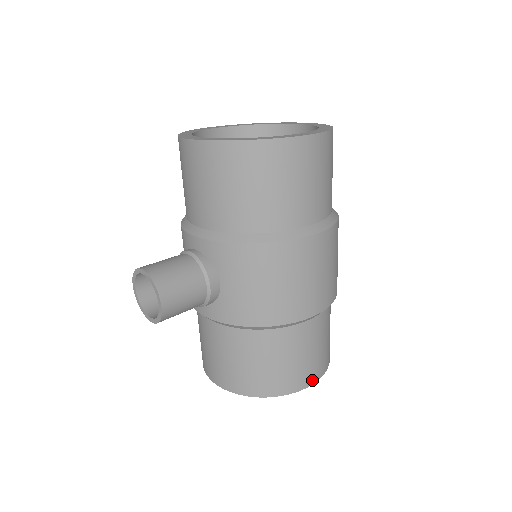
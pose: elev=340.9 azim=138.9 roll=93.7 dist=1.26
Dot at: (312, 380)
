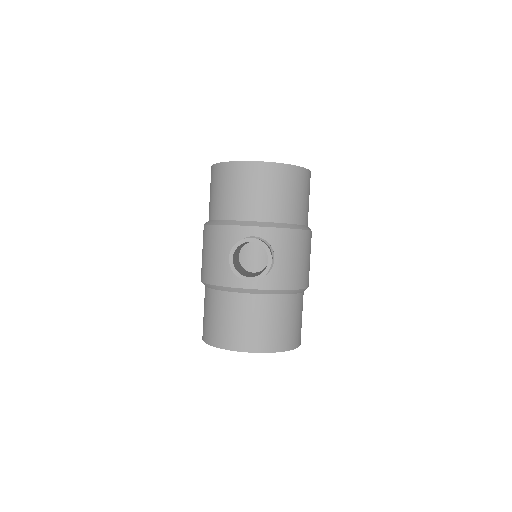
Dot at: occluded
